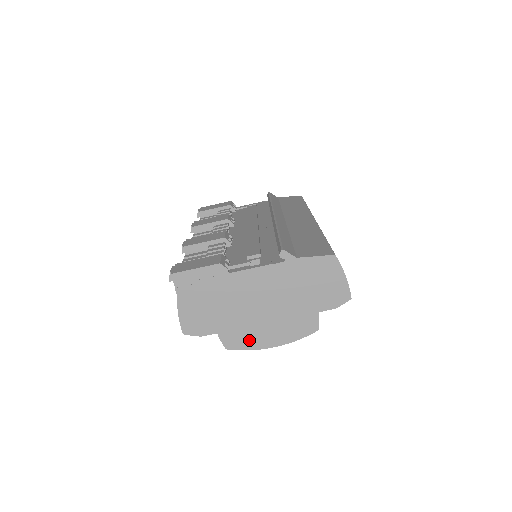
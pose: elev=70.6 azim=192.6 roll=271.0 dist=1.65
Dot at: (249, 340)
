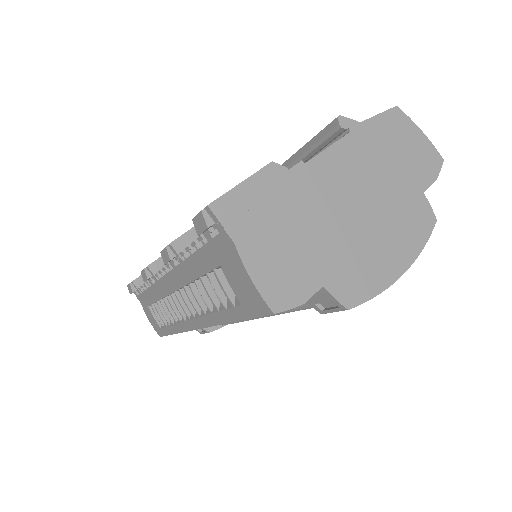
Dot at: (369, 277)
